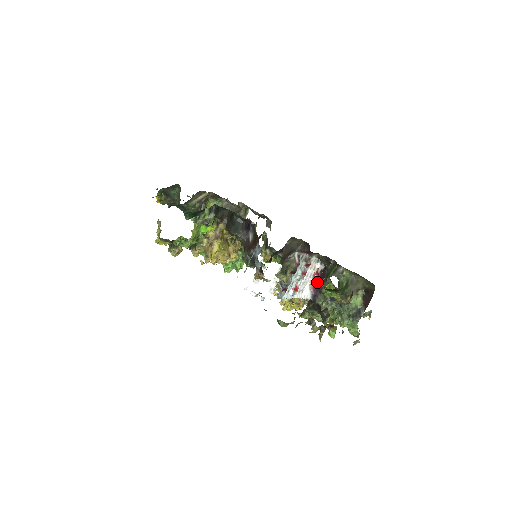
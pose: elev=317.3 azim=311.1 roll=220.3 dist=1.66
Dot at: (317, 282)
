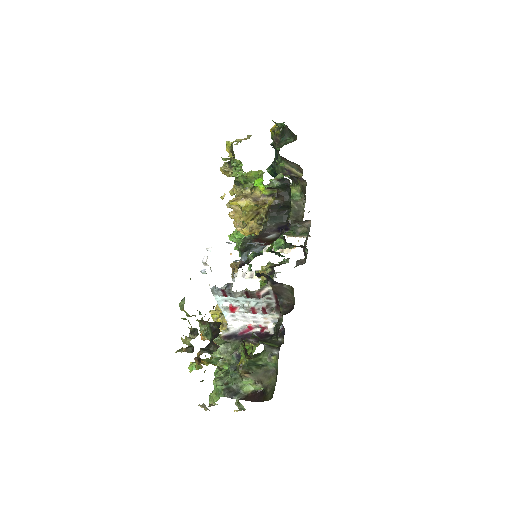
Dot at: occluded
